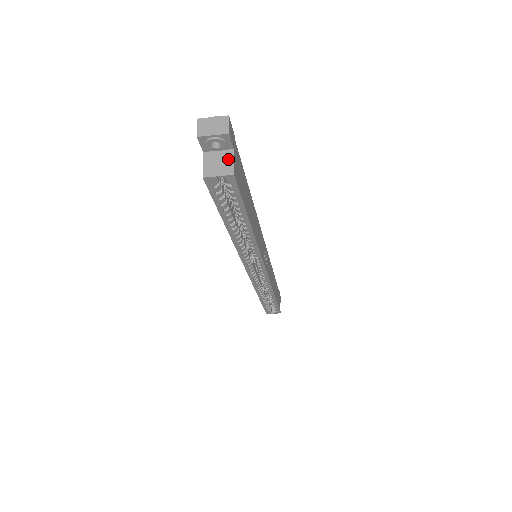
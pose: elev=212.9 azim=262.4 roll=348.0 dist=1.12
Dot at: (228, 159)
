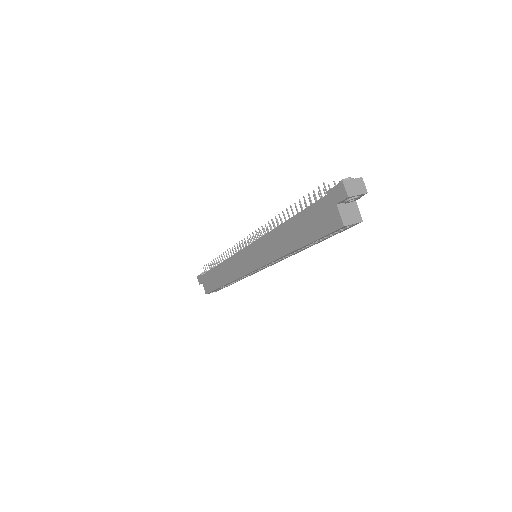
Dot at: (355, 209)
